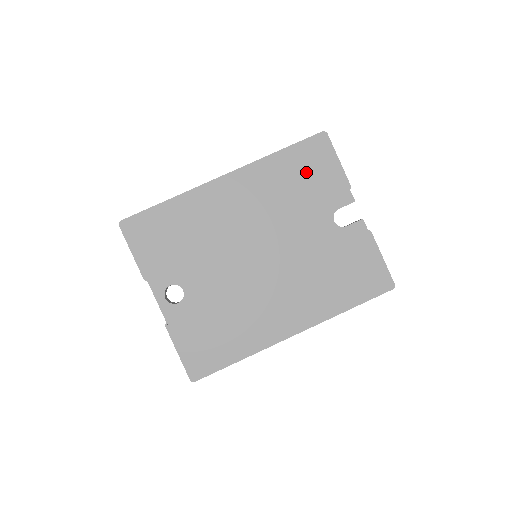
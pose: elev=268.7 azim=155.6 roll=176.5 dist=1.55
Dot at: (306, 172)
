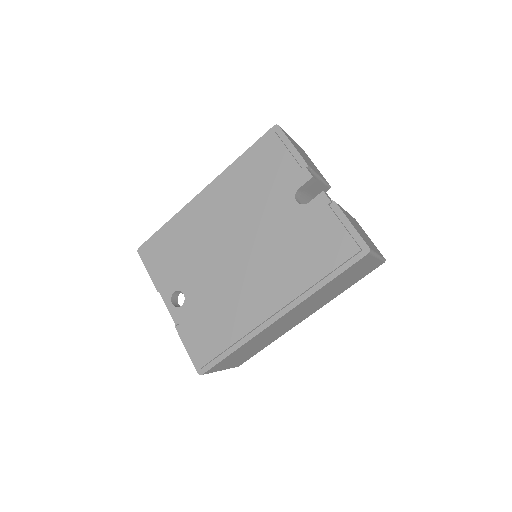
Dot at: (265, 165)
